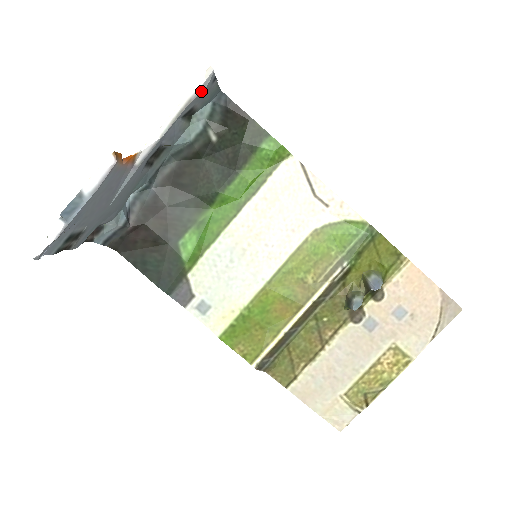
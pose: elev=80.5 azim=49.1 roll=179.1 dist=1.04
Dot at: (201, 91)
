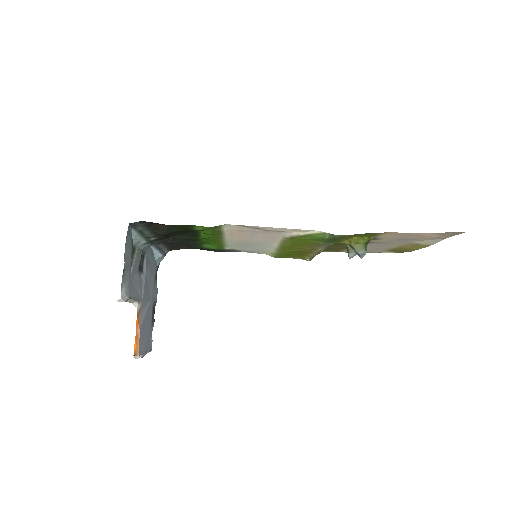
Dot at: (128, 299)
